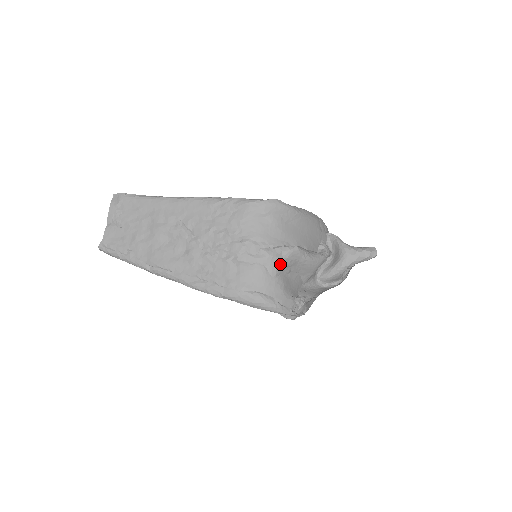
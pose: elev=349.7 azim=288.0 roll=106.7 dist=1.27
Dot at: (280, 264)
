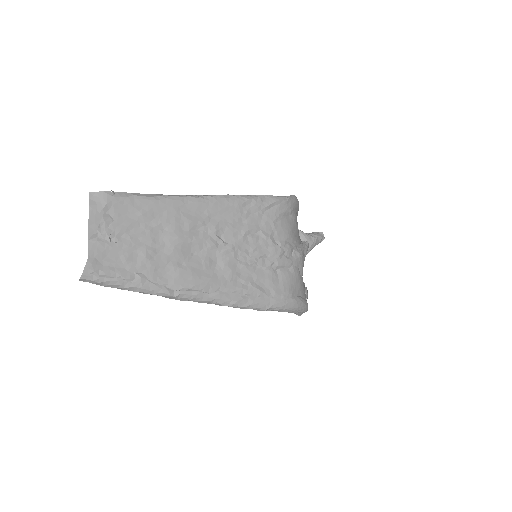
Dot at: occluded
